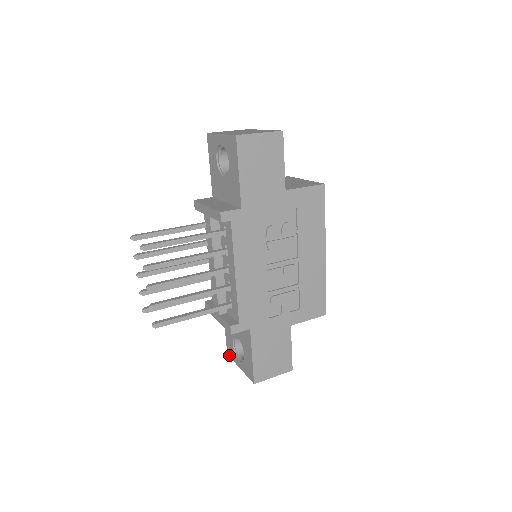
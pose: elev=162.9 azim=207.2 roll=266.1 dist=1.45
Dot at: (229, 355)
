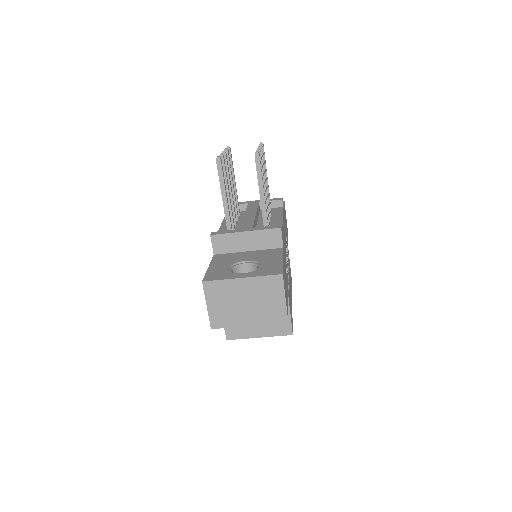
Dot at: (210, 279)
